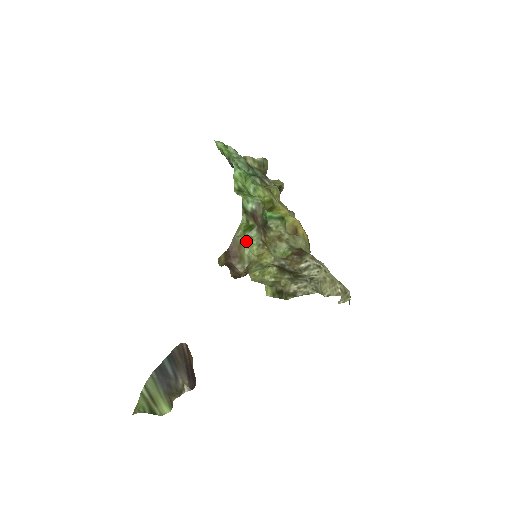
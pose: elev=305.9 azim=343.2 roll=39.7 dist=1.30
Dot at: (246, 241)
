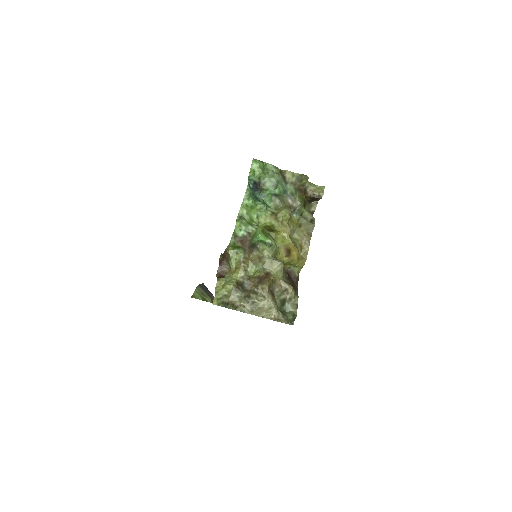
Dot at: (232, 255)
